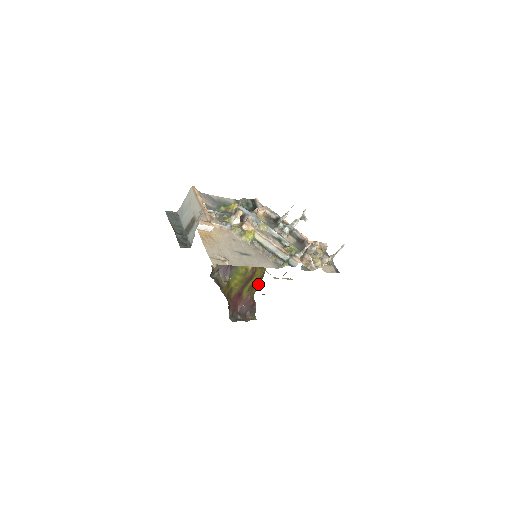
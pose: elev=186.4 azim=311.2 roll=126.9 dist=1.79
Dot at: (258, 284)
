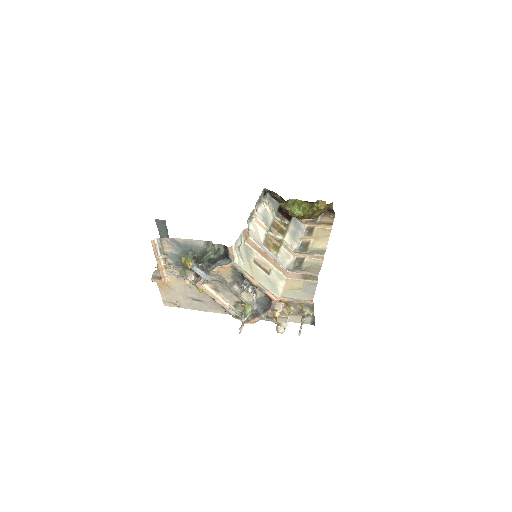
Dot at: occluded
